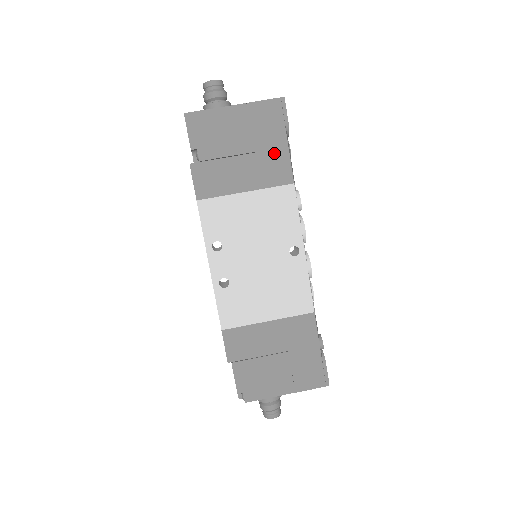
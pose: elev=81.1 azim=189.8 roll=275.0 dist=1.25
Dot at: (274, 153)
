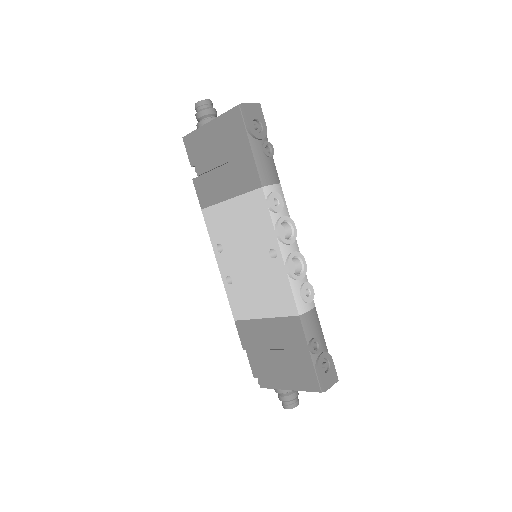
Dot at: (243, 160)
